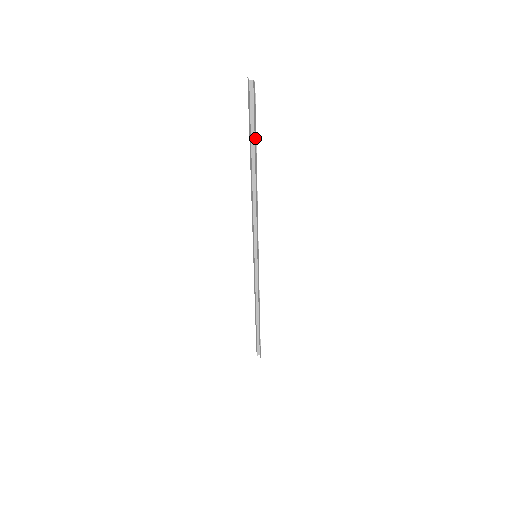
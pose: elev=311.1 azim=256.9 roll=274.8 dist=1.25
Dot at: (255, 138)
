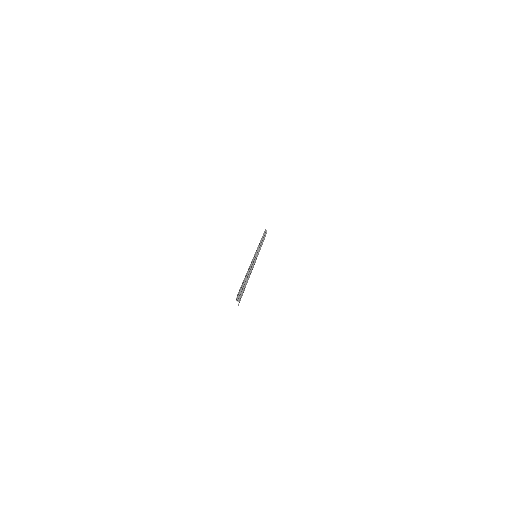
Dot at: (244, 289)
